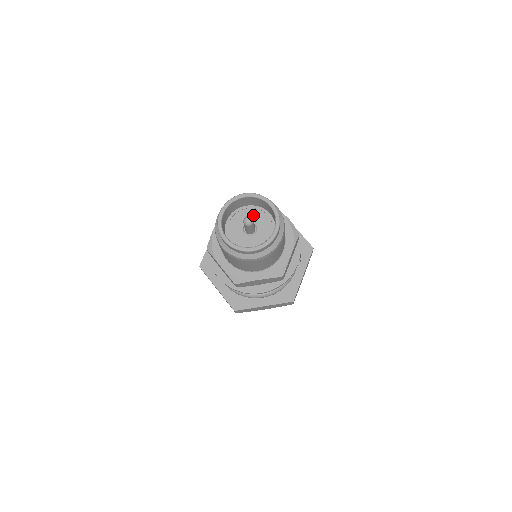
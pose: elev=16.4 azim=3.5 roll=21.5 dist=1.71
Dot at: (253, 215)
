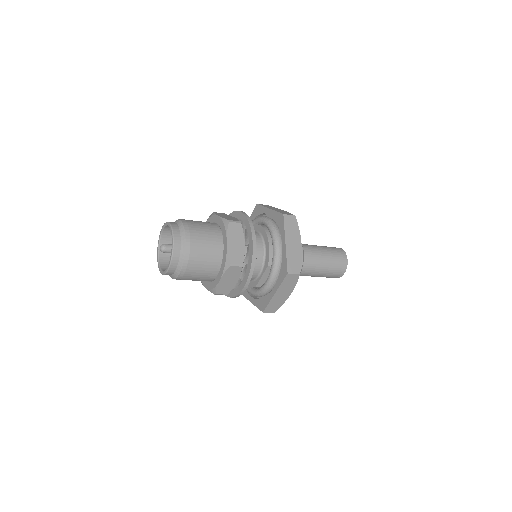
Dot at: occluded
